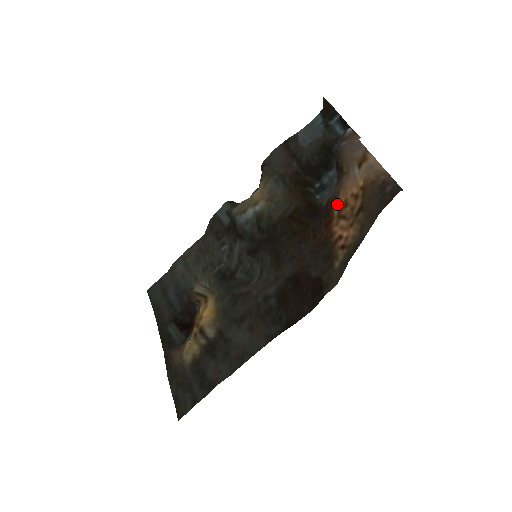
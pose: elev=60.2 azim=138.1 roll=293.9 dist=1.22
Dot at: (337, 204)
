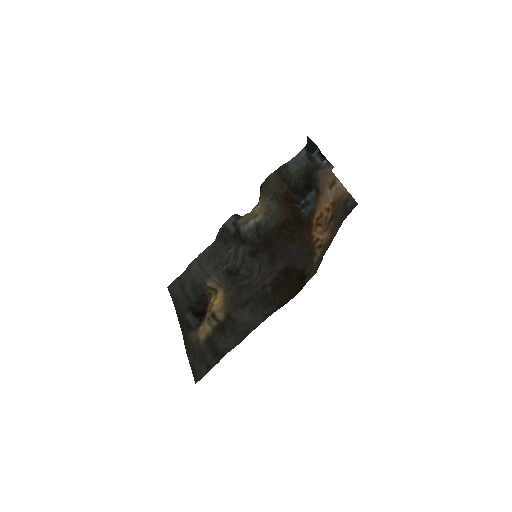
Dot at: (315, 215)
